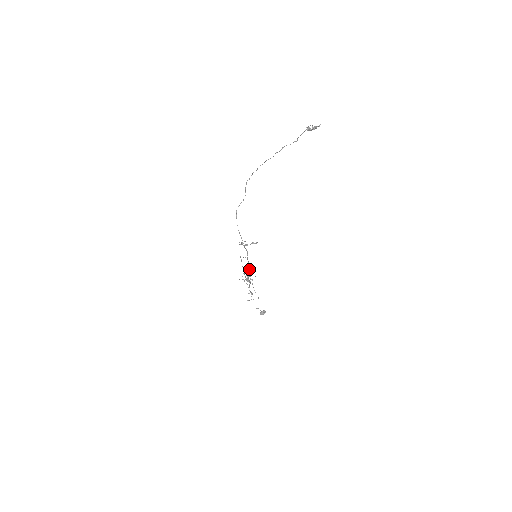
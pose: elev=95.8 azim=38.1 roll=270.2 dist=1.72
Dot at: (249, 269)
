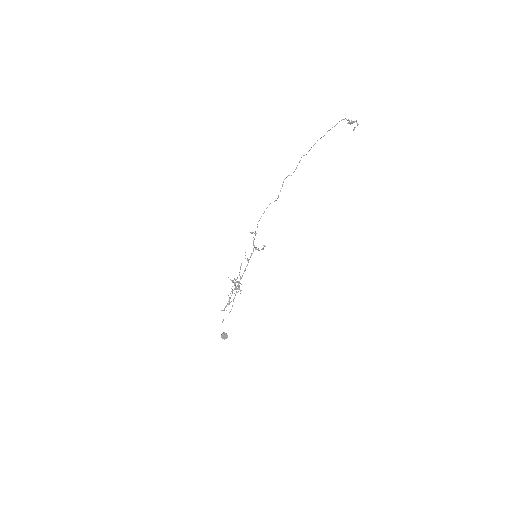
Dot at: occluded
